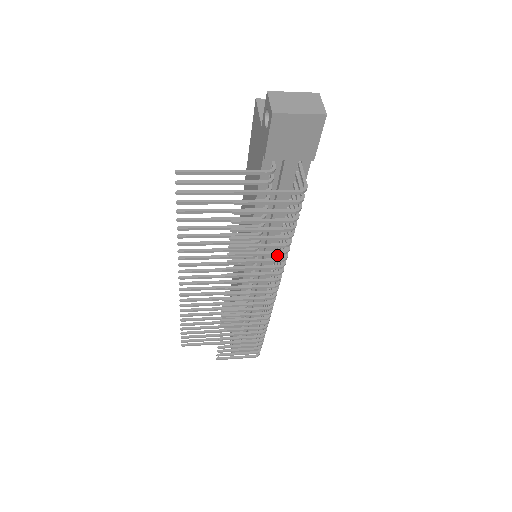
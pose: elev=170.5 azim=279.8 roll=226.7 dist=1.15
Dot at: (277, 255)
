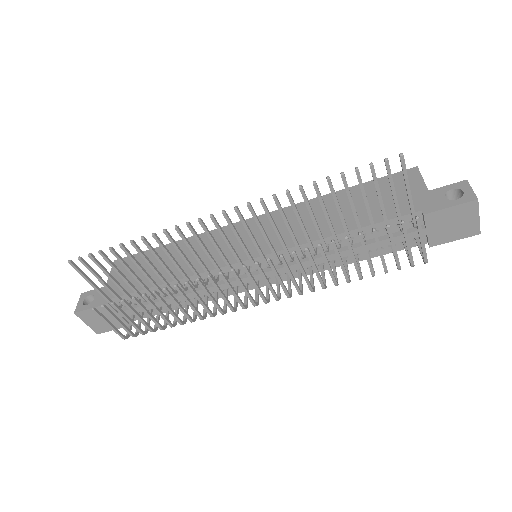
Dot at: occluded
